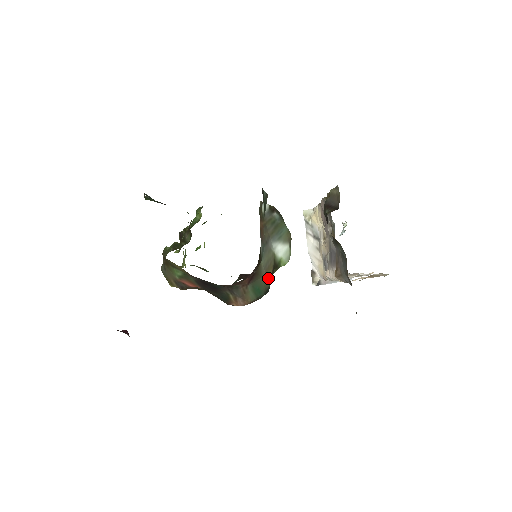
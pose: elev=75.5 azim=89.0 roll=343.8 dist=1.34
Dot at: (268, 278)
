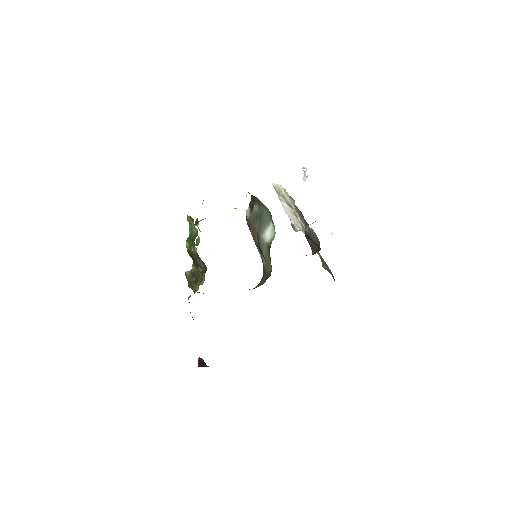
Dot at: (270, 267)
